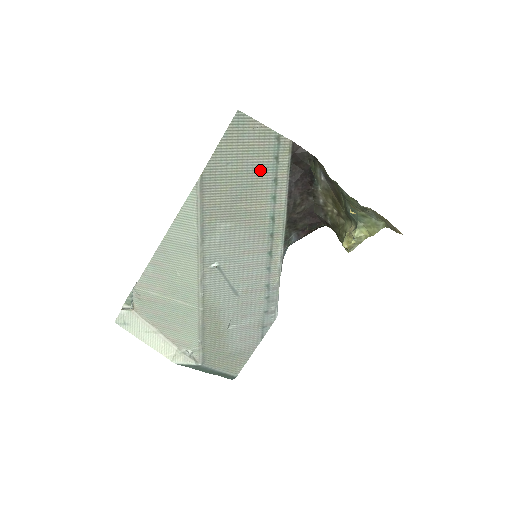
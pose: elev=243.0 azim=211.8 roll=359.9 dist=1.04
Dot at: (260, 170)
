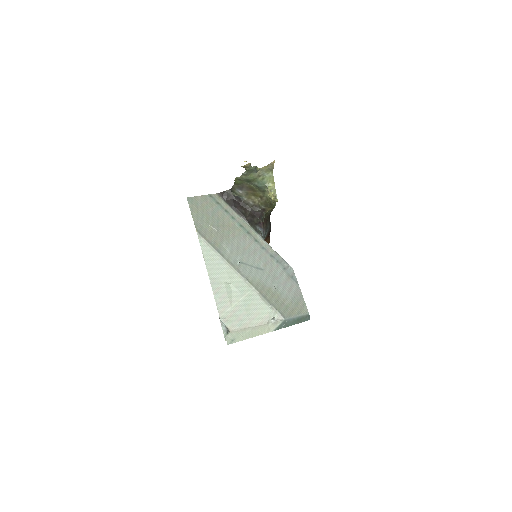
Dot at: (216, 212)
